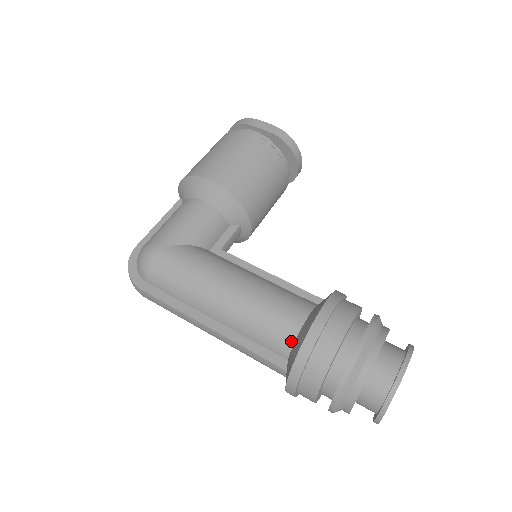
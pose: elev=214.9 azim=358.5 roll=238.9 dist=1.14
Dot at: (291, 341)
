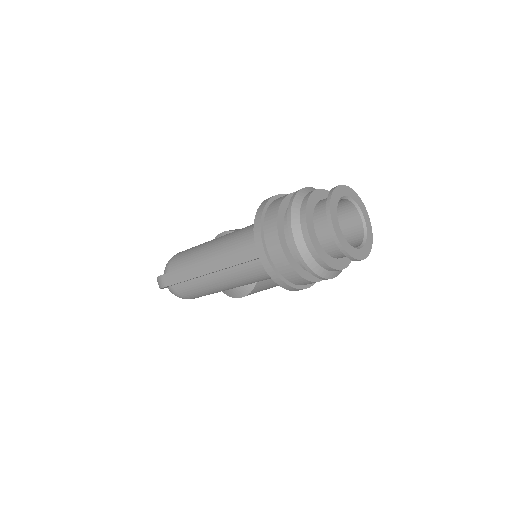
Dot at: occluded
